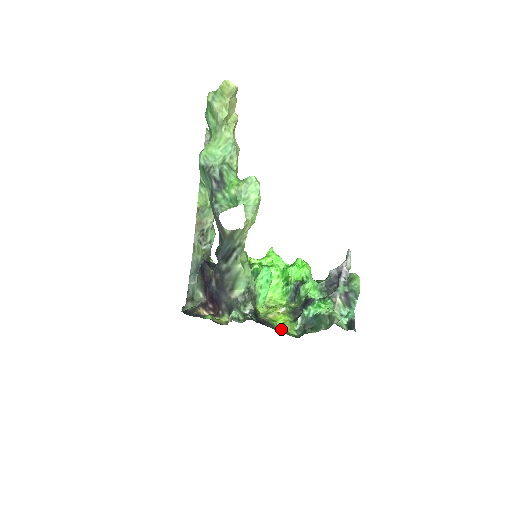
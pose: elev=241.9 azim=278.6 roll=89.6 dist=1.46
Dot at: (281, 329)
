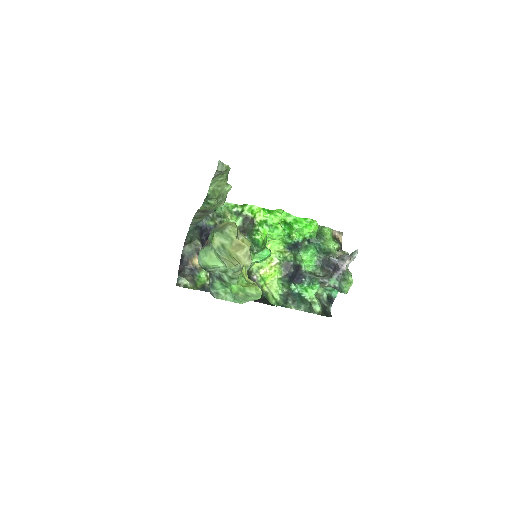
Dot at: (267, 290)
